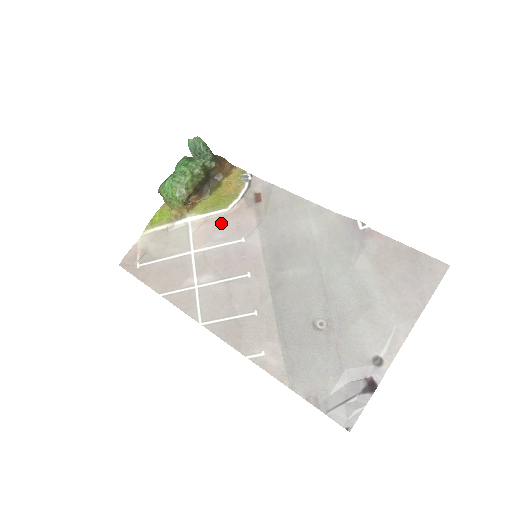
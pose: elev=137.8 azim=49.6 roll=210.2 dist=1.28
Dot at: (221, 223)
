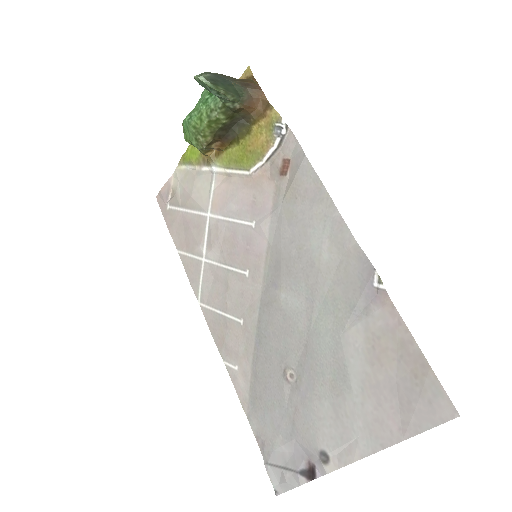
Dot at: (239, 189)
